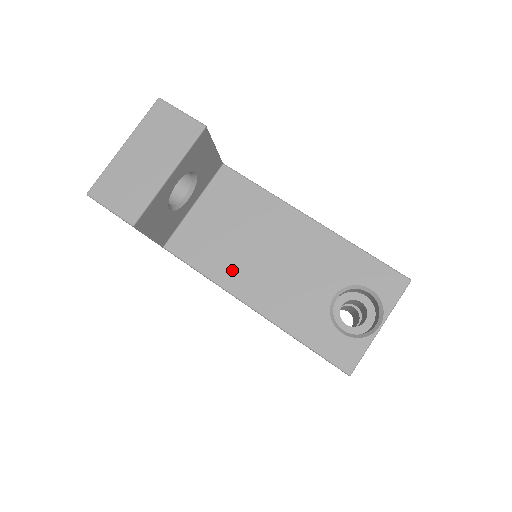
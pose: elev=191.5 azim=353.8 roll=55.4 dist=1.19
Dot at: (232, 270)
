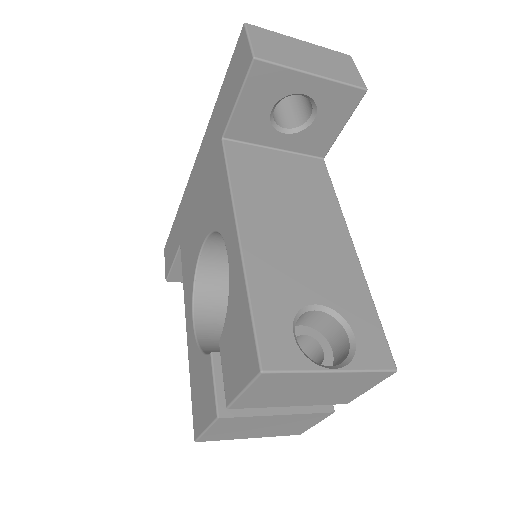
Dot at: (255, 201)
